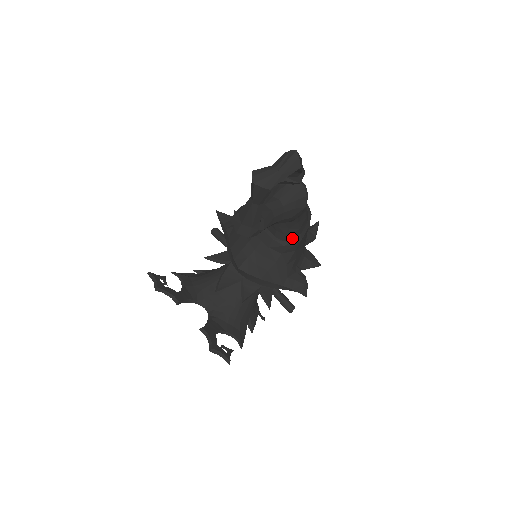
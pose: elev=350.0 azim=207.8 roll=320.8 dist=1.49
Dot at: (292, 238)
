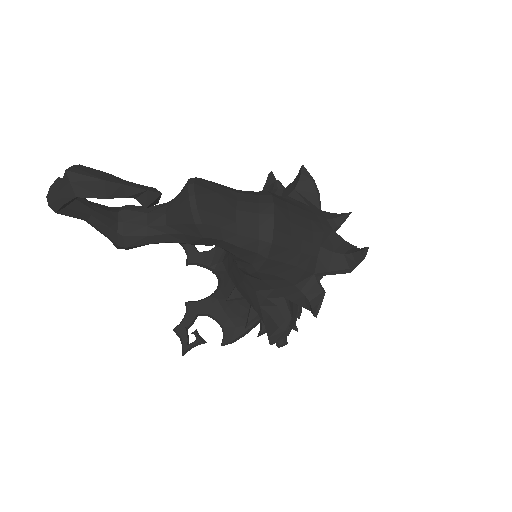
Dot at: (241, 264)
